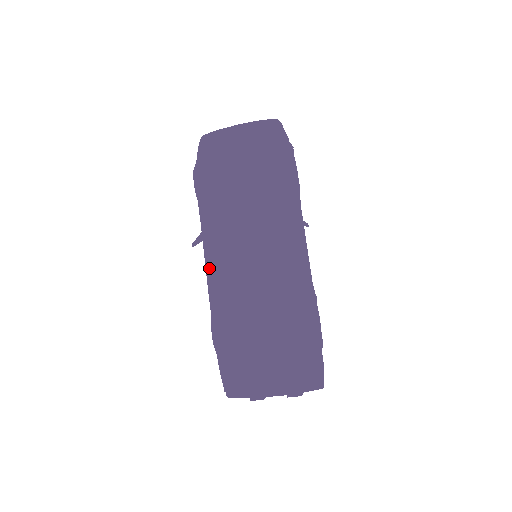
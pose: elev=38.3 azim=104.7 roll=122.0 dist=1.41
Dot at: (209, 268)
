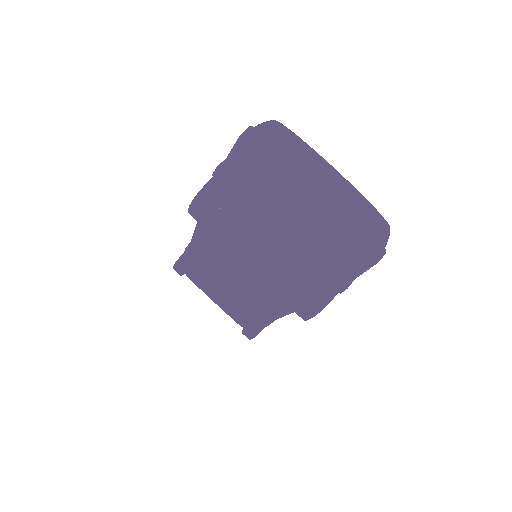
Dot at: occluded
